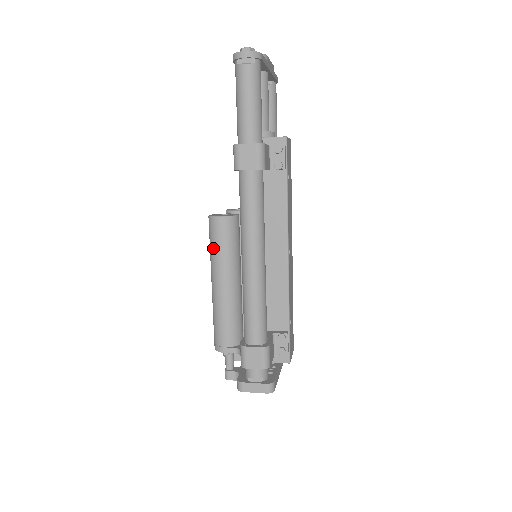
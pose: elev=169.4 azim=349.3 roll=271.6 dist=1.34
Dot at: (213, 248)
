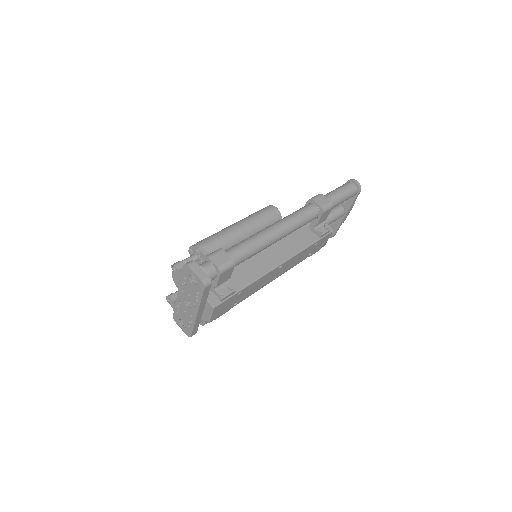
Dot at: (256, 213)
